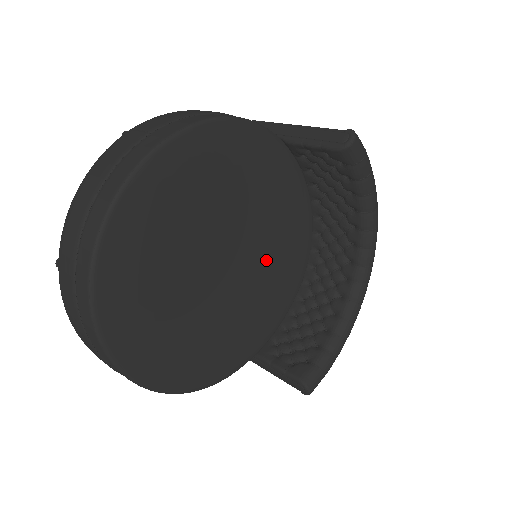
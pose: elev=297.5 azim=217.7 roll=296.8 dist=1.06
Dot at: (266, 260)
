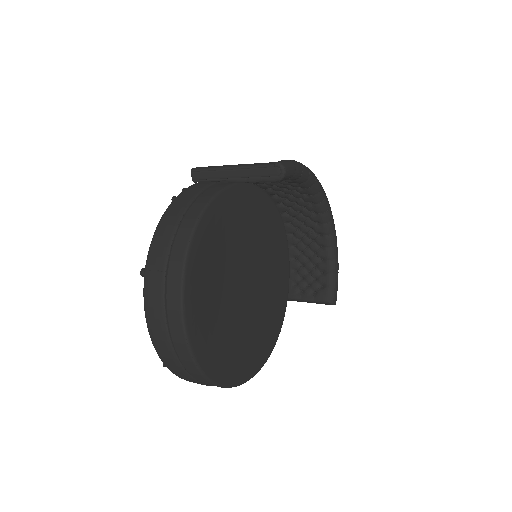
Dot at: (263, 253)
